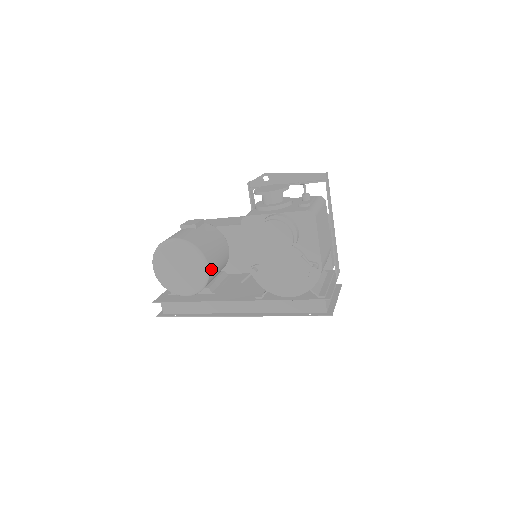
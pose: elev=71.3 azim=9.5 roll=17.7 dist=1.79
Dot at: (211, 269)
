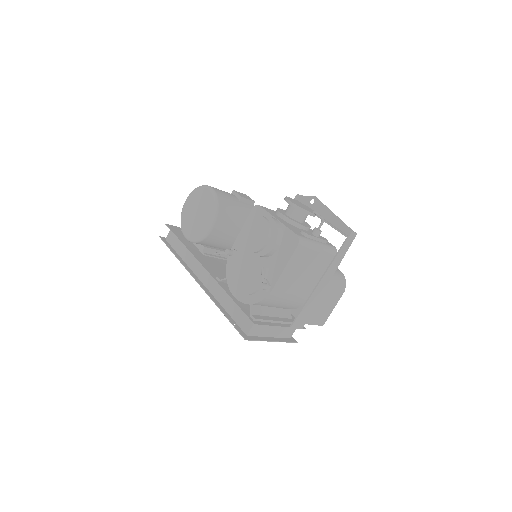
Dot at: (215, 232)
